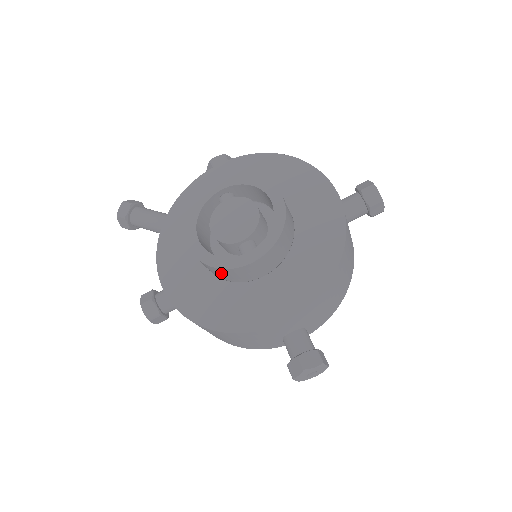
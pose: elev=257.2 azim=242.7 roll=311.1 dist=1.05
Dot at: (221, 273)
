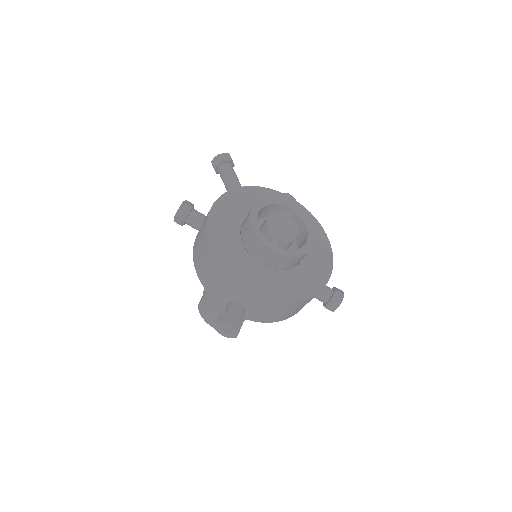
Dot at: (250, 238)
